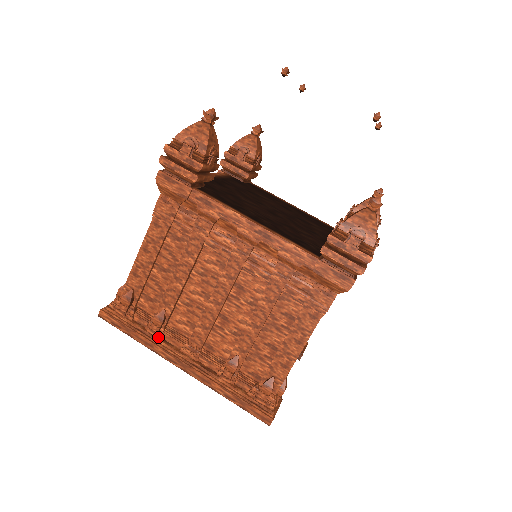
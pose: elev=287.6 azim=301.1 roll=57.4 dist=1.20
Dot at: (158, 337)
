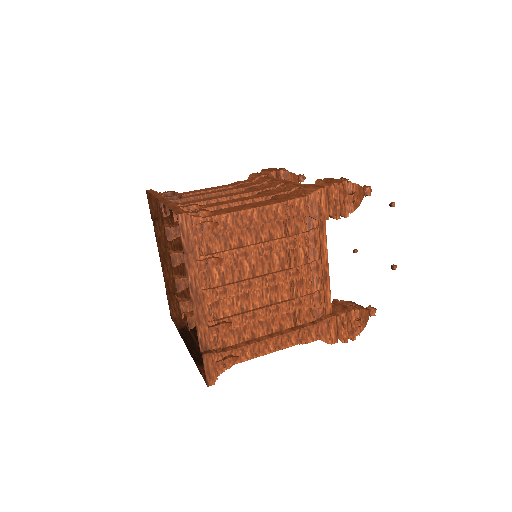
Dot at: occluded
